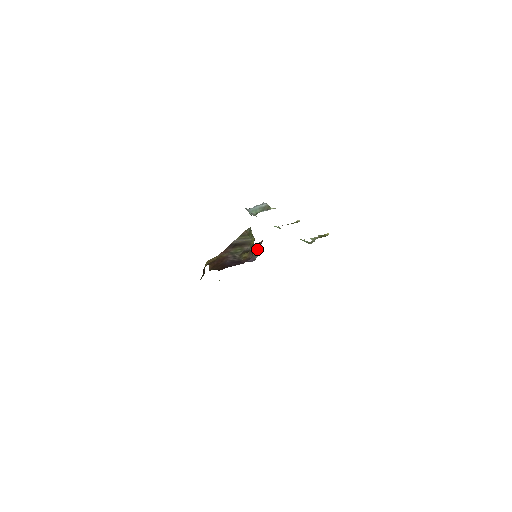
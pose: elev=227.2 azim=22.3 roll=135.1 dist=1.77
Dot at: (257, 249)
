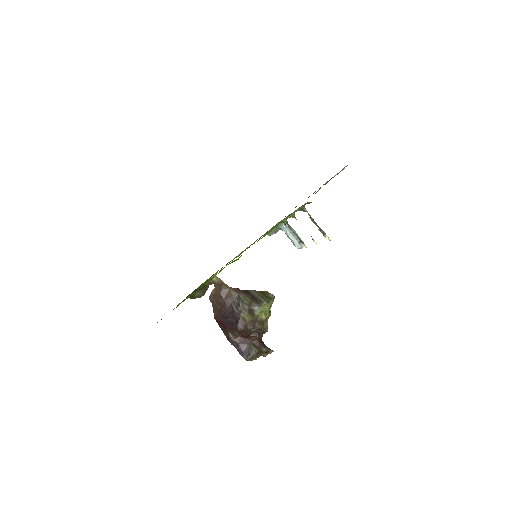
Dot at: (261, 347)
